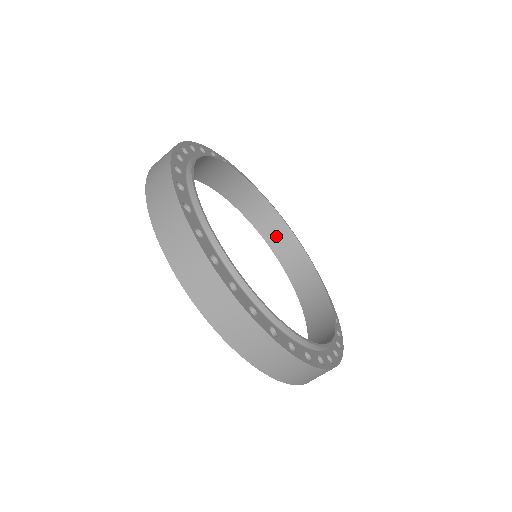
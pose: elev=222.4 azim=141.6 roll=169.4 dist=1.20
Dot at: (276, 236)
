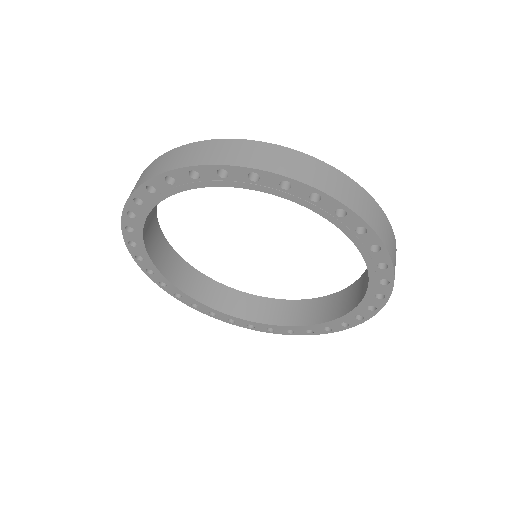
Dot at: (273, 313)
